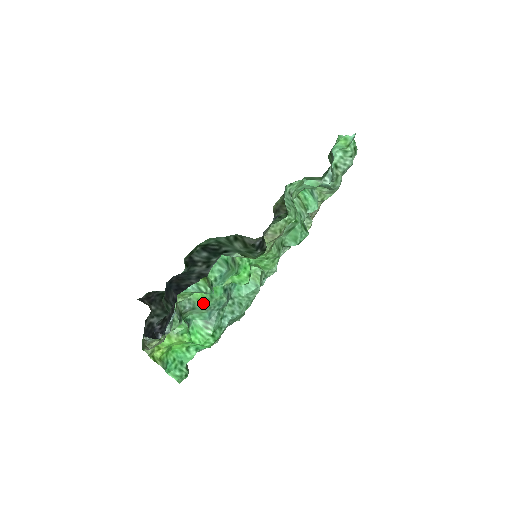
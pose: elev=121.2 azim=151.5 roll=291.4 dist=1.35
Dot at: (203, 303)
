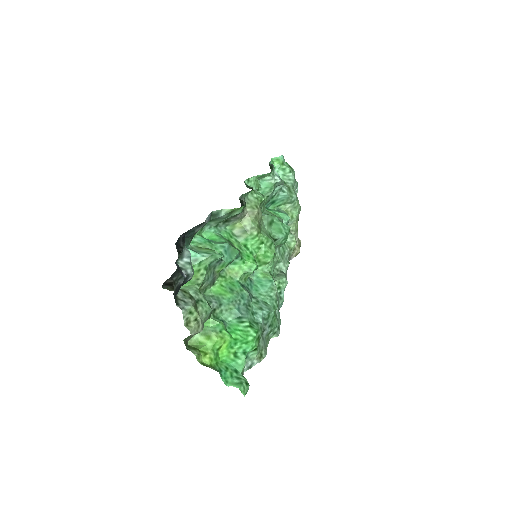
Dot at: (226, 296)
